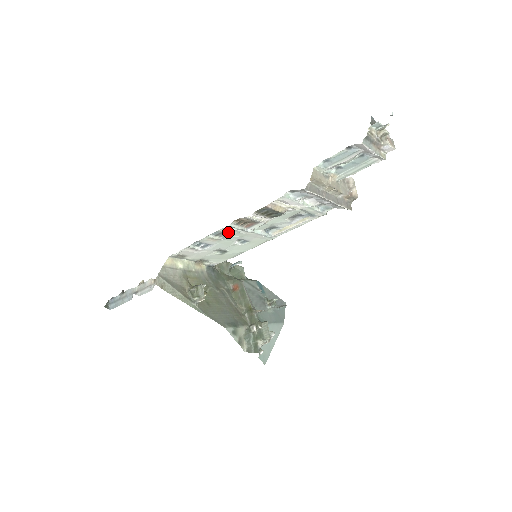
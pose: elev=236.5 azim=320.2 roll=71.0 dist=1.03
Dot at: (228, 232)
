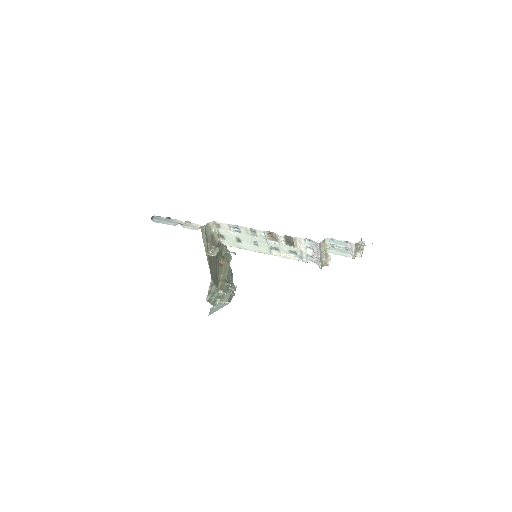
Dot at: (258, 234)
